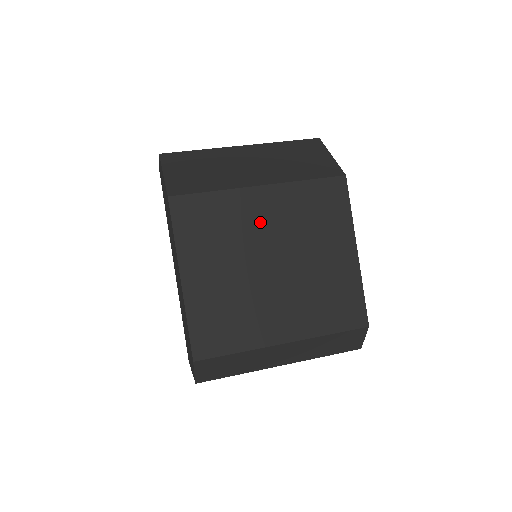
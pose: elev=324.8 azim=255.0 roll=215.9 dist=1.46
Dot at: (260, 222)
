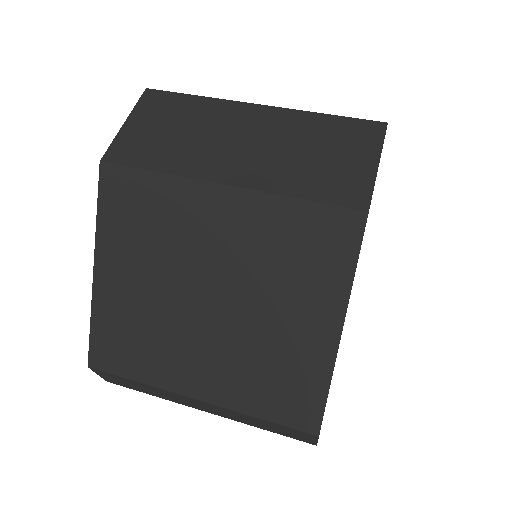
Dot at: (209, 237)
